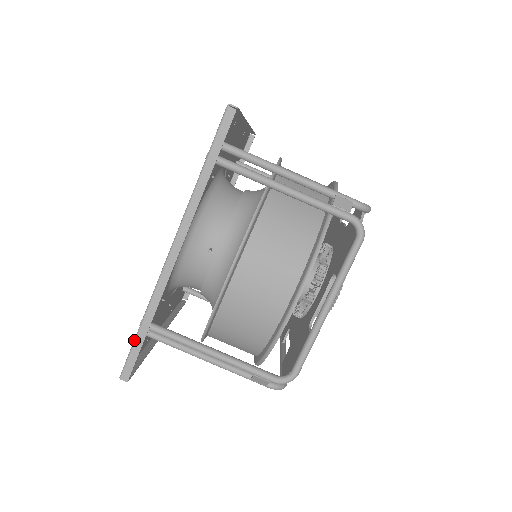
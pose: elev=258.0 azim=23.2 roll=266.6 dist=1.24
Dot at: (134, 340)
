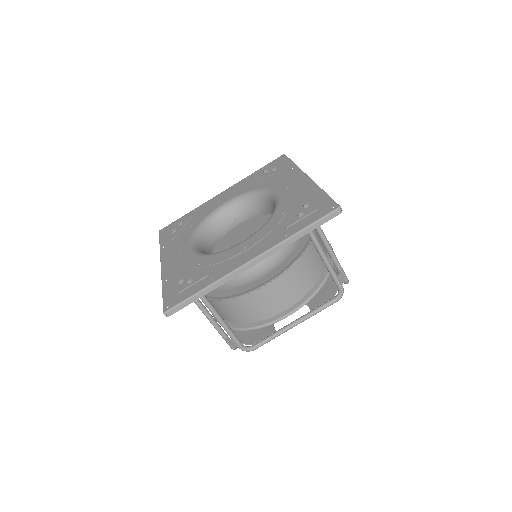
Dot at: (191, 297)
